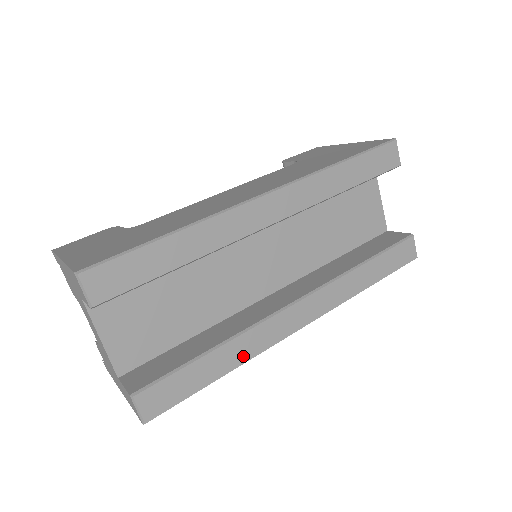
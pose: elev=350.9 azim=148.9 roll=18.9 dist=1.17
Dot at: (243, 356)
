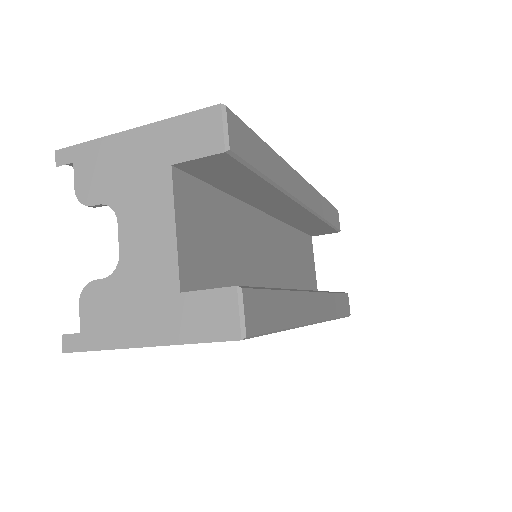
Dot at: (296, 317)
